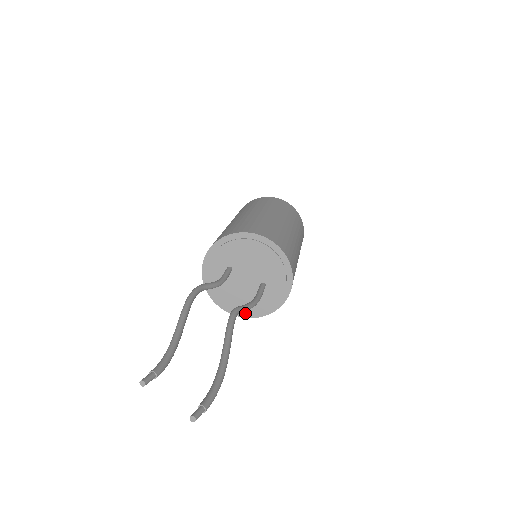
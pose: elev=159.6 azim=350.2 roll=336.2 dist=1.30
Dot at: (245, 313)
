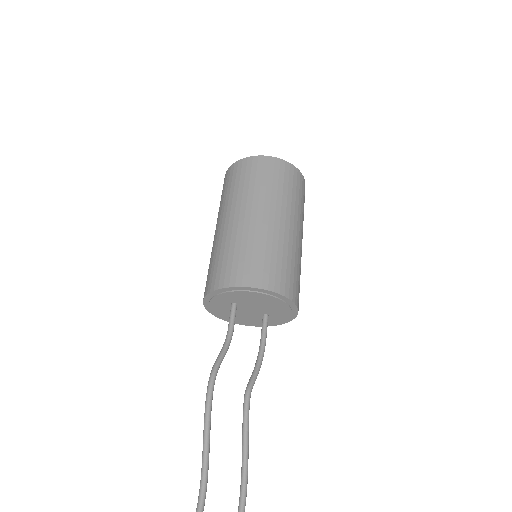
Dot at: (242, 323)
